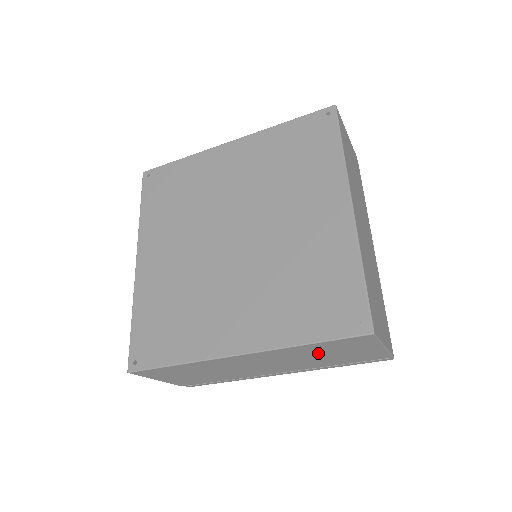
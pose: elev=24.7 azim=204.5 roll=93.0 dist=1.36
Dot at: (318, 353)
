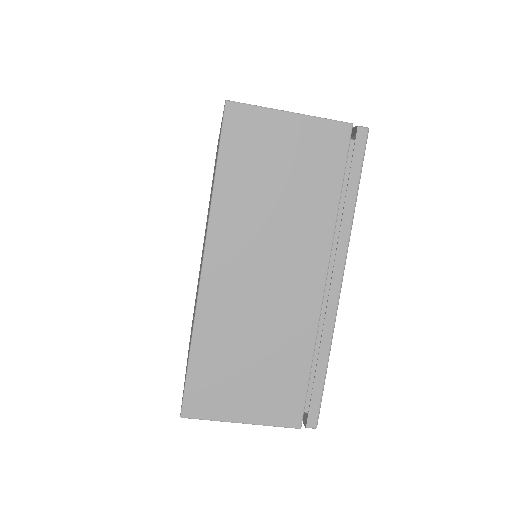
Dot at: occluded
